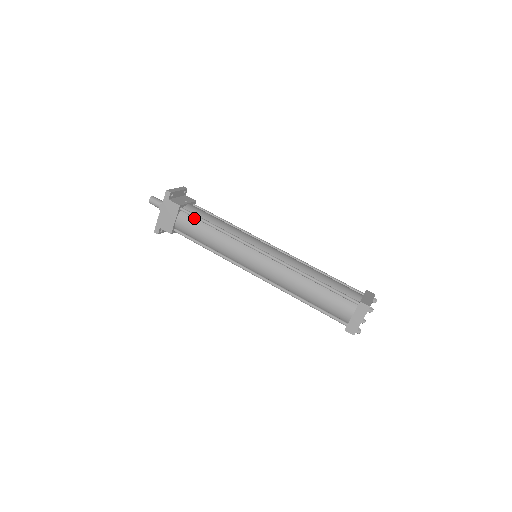
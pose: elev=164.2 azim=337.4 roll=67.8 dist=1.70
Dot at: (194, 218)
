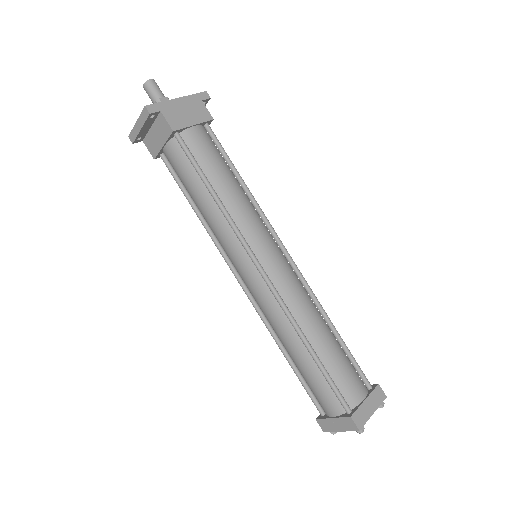
Dot at: occluded
